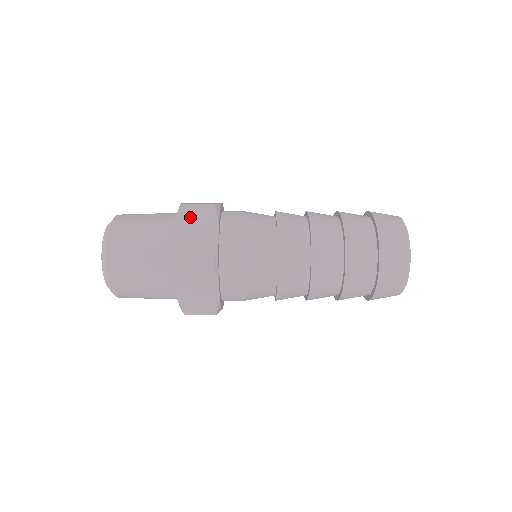
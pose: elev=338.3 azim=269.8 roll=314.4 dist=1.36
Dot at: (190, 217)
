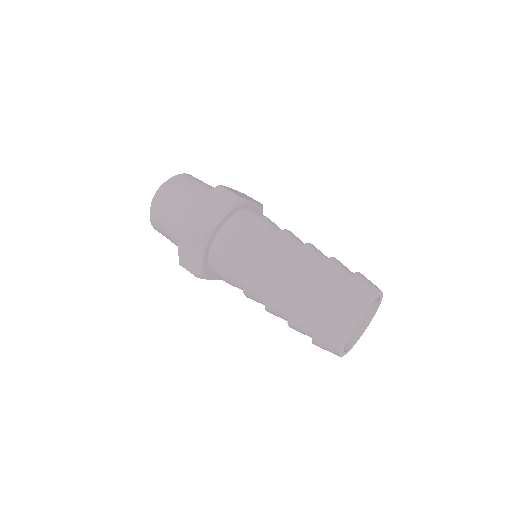
Dot at: (216, 196)
